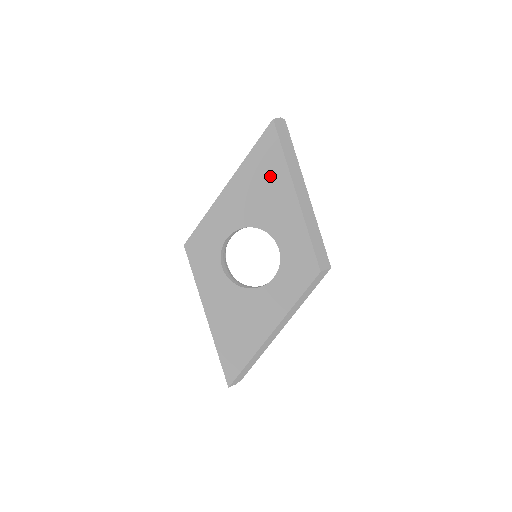
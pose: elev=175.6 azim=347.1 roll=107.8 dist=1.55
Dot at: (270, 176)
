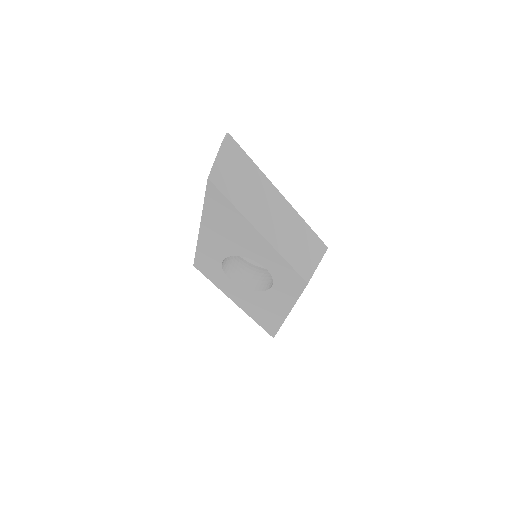
Dot at: (231, 222)
